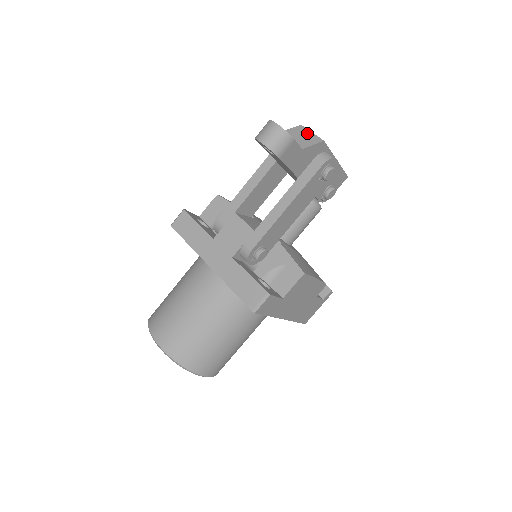
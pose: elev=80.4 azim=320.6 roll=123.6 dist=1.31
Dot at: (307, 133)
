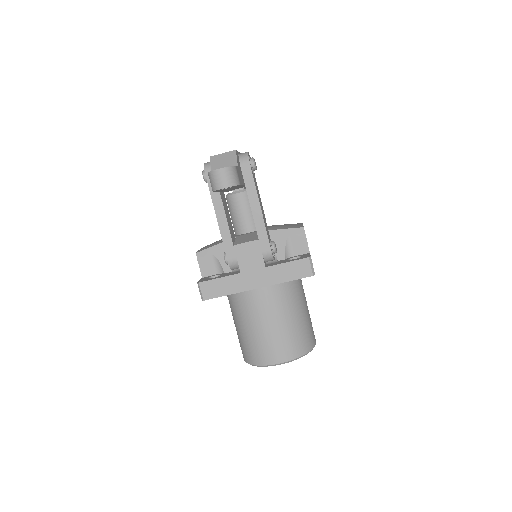
Dot at: (222, 157)
